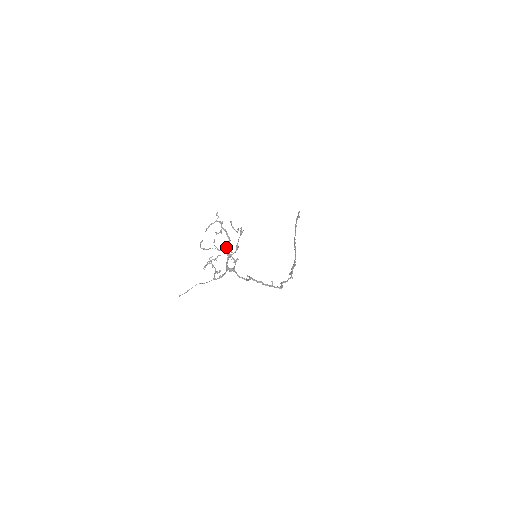
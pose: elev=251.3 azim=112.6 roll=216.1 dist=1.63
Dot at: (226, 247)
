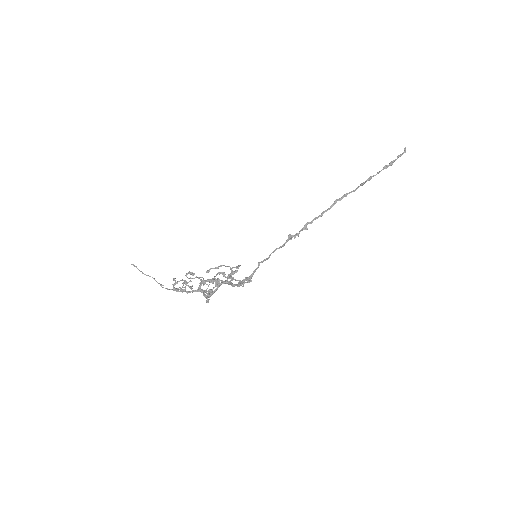
Dot at: (216, 282)
